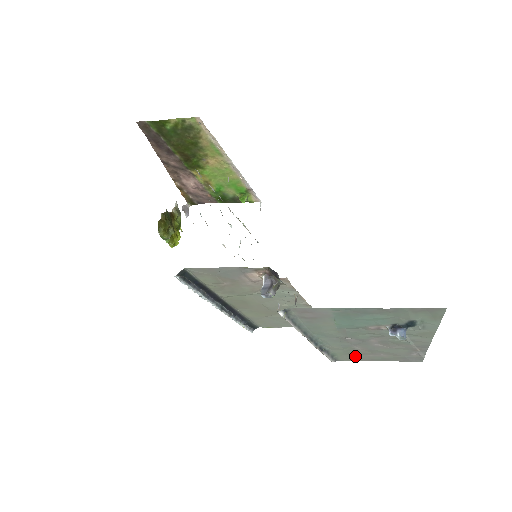
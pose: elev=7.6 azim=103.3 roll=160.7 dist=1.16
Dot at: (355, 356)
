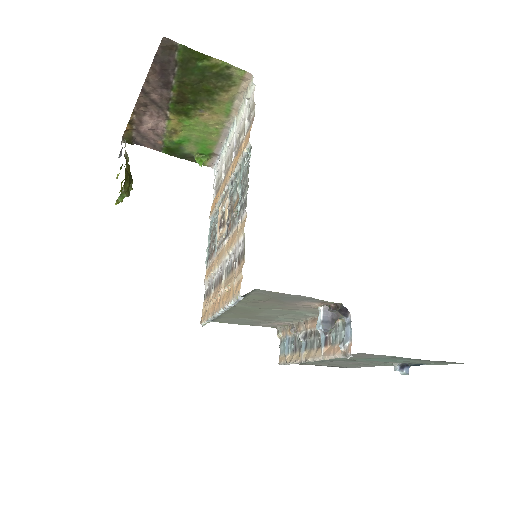
Dot at: (307, 363)
